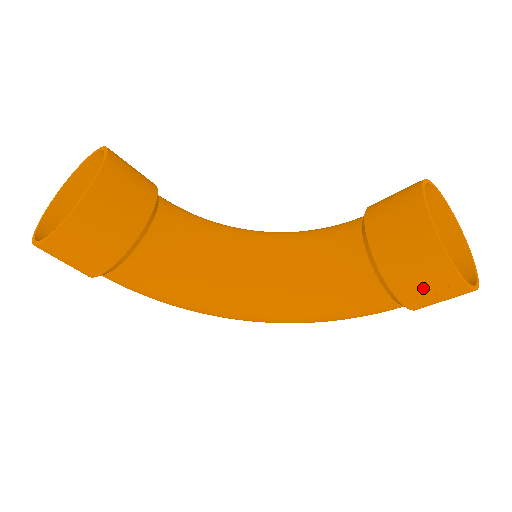
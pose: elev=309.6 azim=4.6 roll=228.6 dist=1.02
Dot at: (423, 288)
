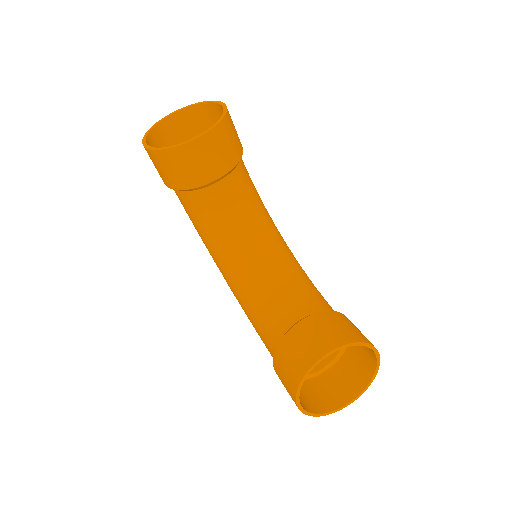
Dot at: (283, 382)
